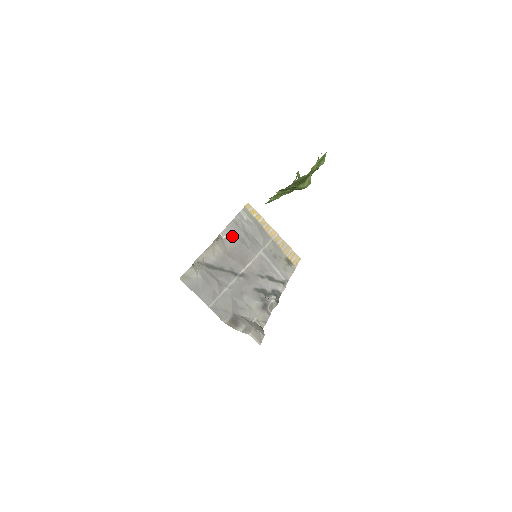
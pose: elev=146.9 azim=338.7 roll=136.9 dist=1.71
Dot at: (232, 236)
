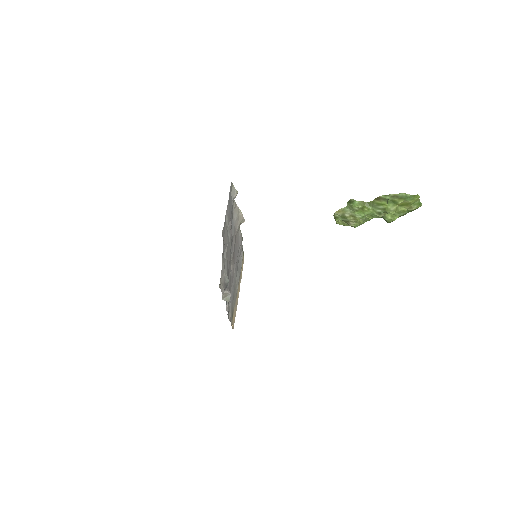
Dot at: (240, 241)
